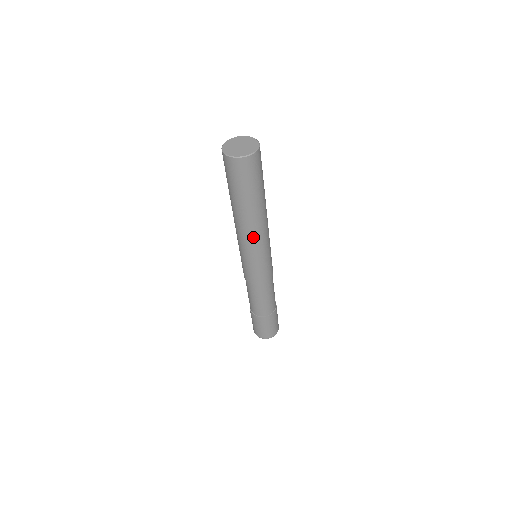
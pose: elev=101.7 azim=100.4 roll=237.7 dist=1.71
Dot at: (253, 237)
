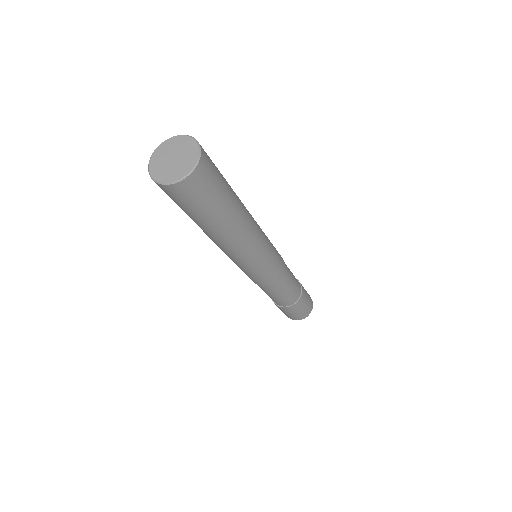
Dot at: (239, 251)
